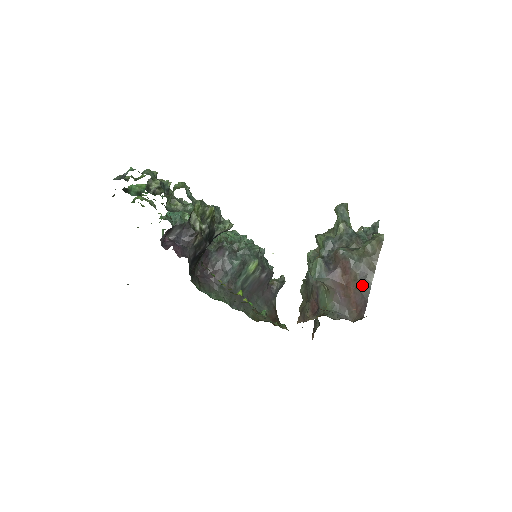
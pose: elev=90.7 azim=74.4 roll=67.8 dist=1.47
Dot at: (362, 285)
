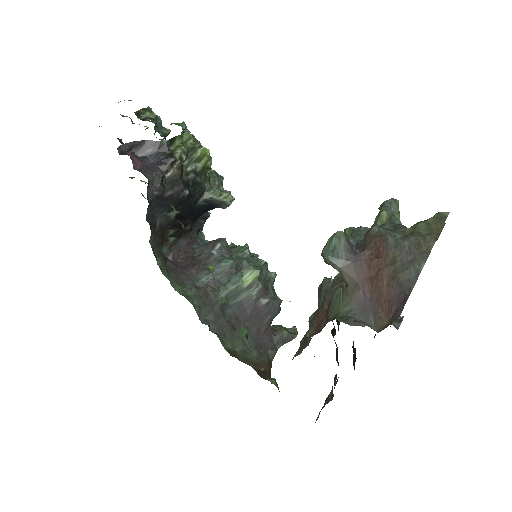
Dot at: (403, 272)
